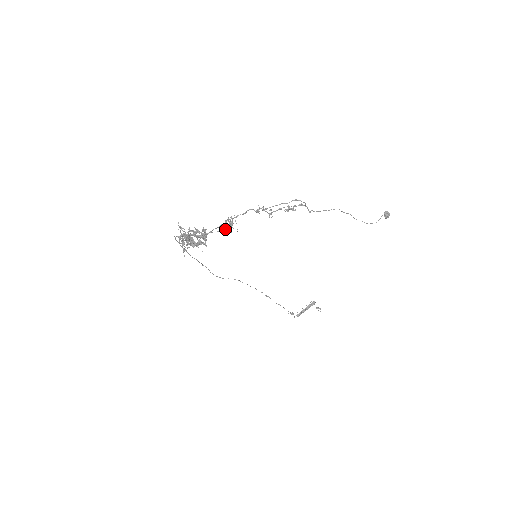
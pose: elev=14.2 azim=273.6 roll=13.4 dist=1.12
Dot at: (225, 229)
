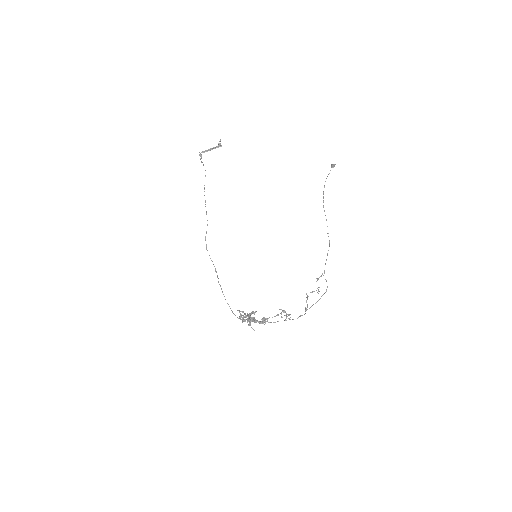
Dot at: occluded
